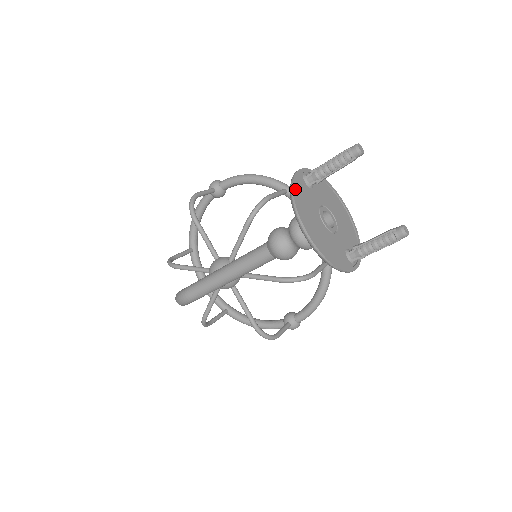
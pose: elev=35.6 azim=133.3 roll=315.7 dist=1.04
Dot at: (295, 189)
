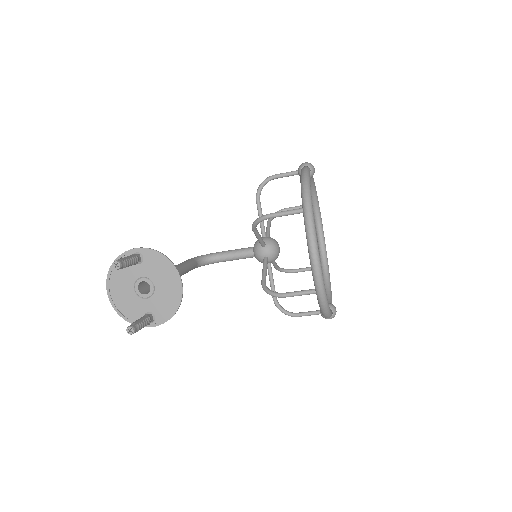
Dot at: occluded
